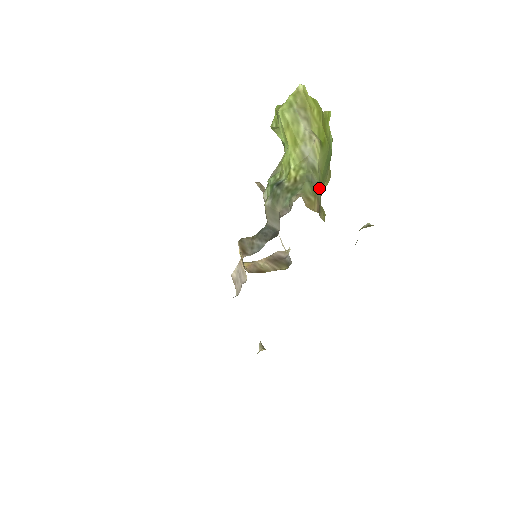
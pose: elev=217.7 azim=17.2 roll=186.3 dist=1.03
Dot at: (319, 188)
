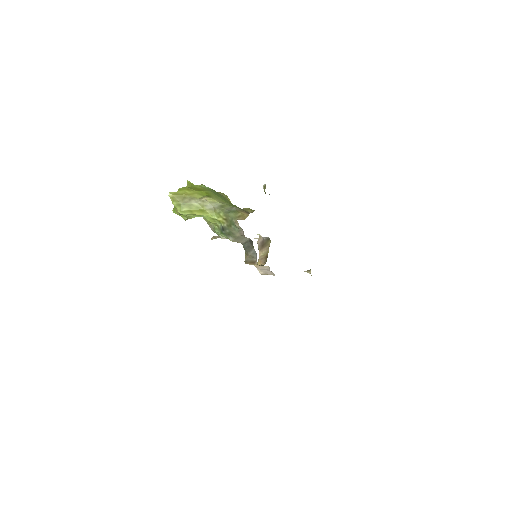
Dot at: (234, 208)
